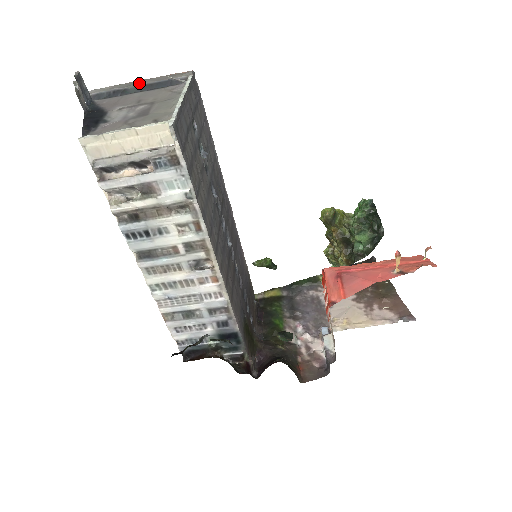
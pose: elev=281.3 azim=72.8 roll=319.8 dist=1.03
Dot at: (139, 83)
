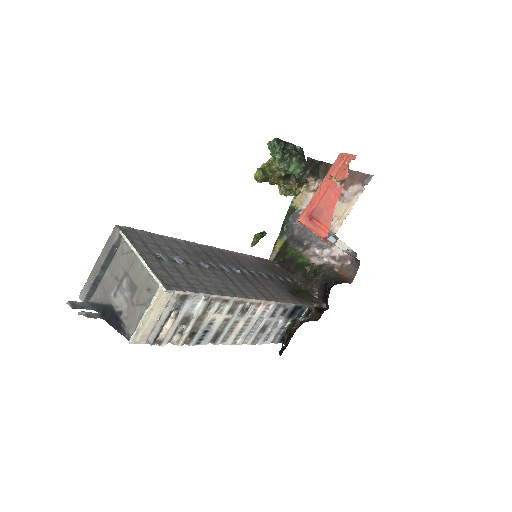
Dot at: (99, 266)
